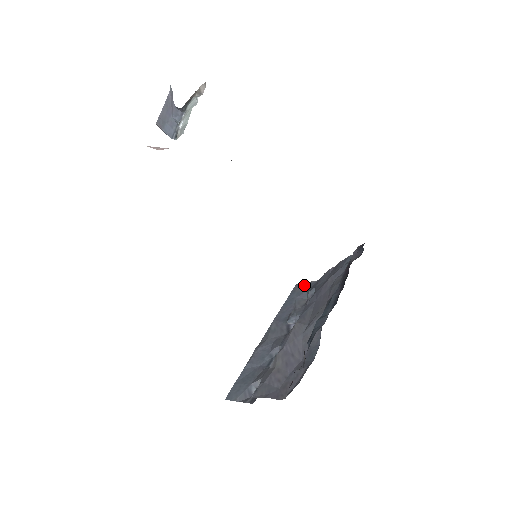
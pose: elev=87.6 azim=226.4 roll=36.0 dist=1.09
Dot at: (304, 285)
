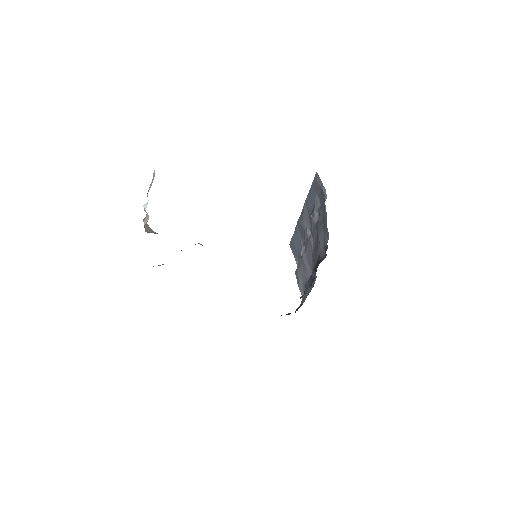
Dot at: (319, 185)
